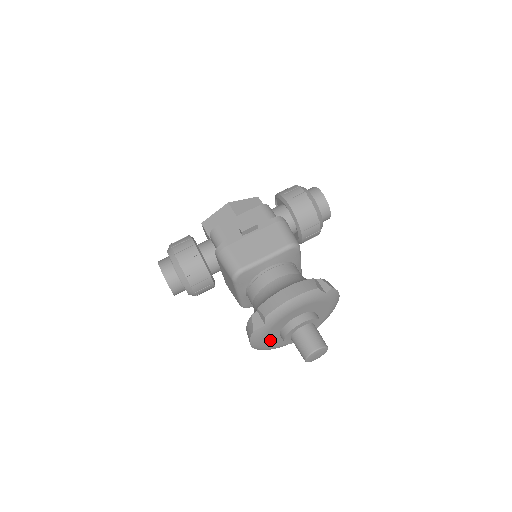
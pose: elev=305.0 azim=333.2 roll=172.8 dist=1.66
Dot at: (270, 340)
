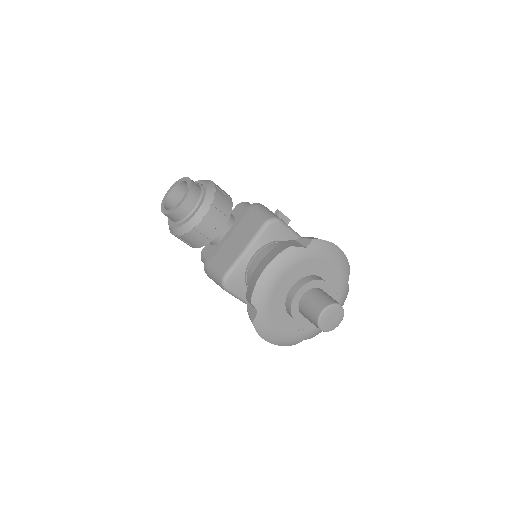
Dot at: (282, 283)
